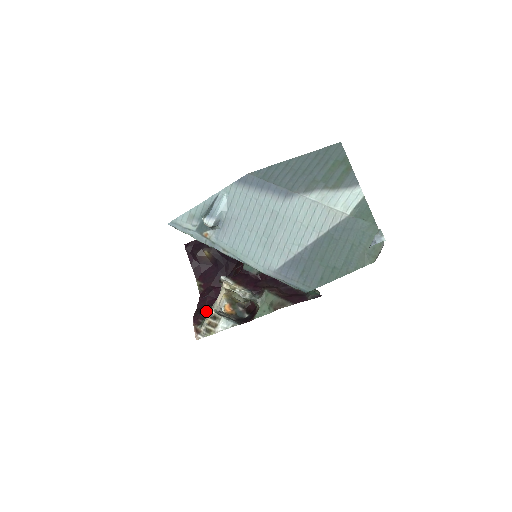
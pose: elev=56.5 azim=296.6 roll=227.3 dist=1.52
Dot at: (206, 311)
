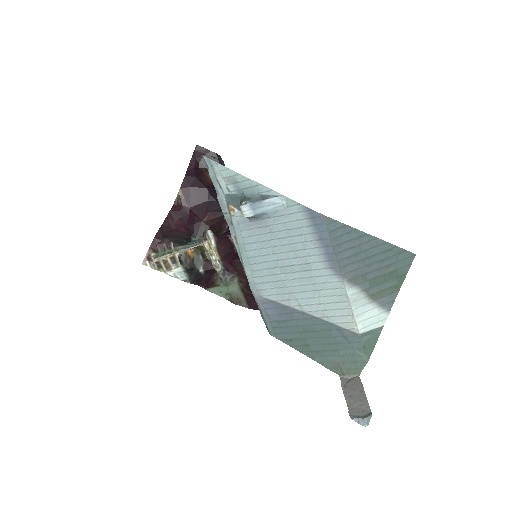
Dot at: (171, 247)
